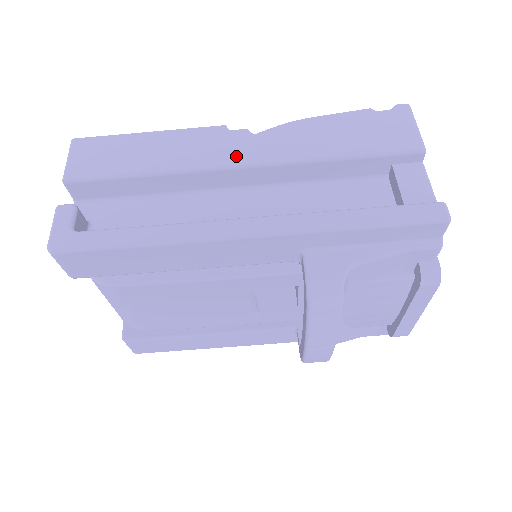
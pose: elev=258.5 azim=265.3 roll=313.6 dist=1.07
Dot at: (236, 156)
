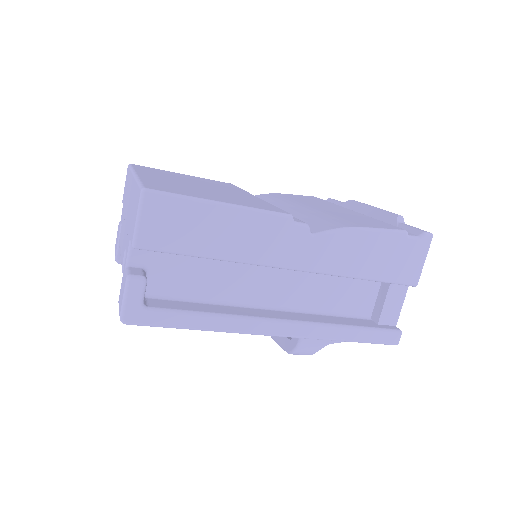
Dot at: (291, 259)
